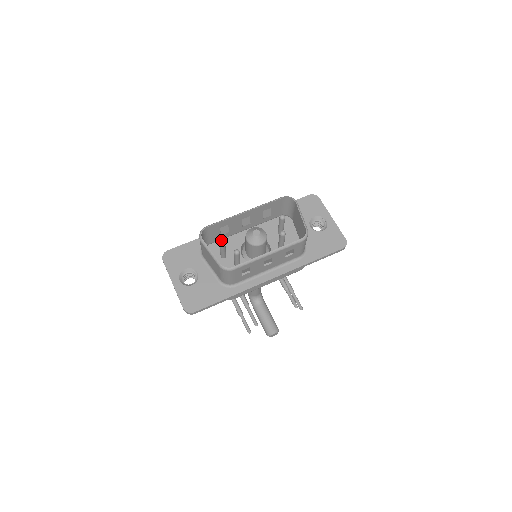
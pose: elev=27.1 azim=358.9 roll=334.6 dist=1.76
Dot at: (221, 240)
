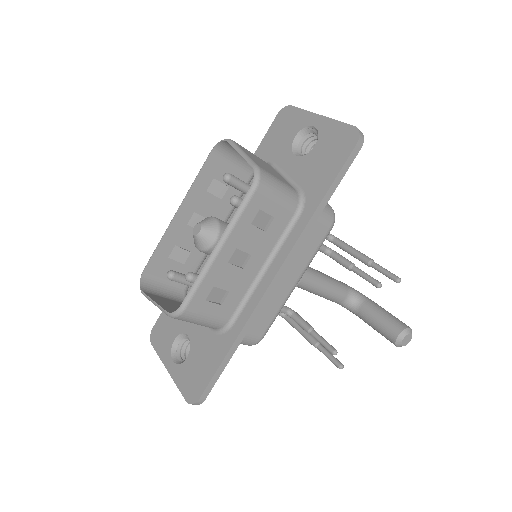
Dot at: occluded
